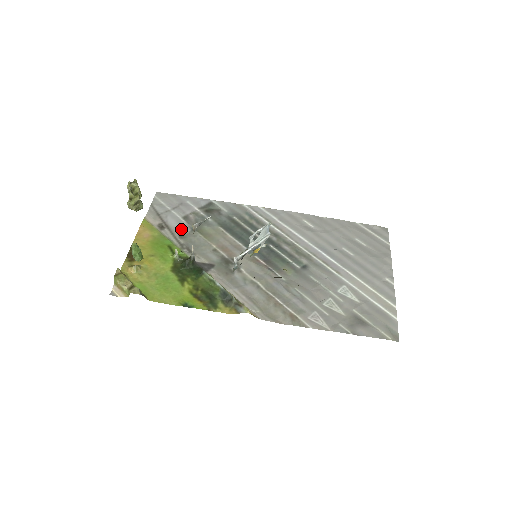
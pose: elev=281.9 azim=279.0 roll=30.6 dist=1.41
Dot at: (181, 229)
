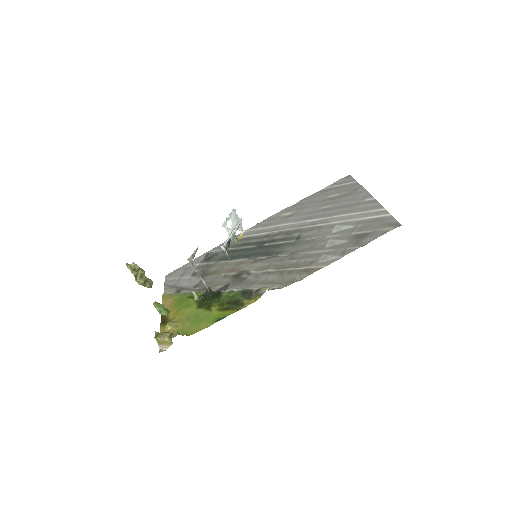
Dot at: (193, 282)
